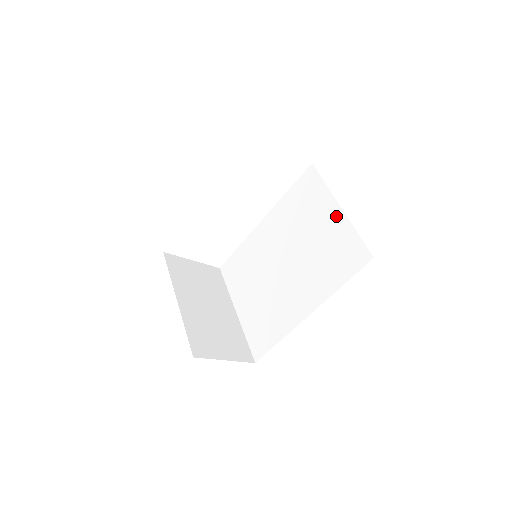
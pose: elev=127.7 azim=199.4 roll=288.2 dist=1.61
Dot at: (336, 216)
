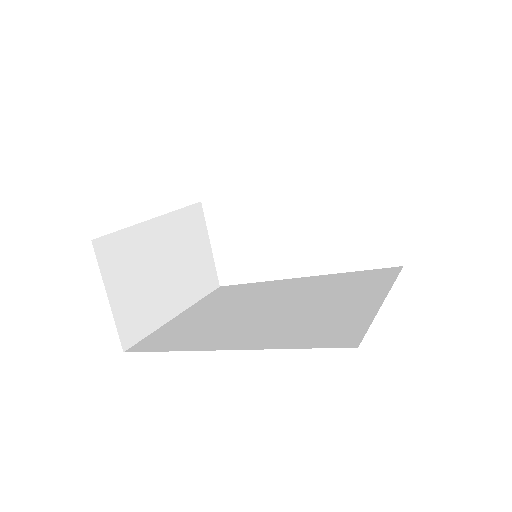
Dot at: (370, 302)
